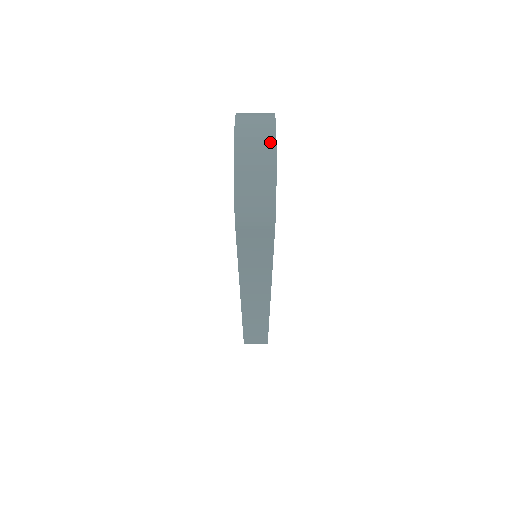
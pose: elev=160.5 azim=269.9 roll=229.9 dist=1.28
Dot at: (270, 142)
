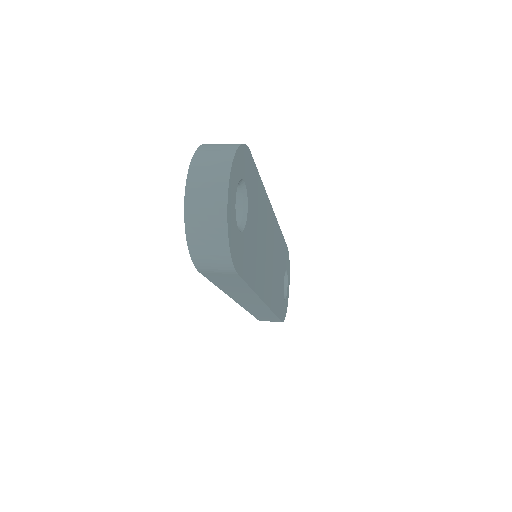
Dot at: (221, 195)
